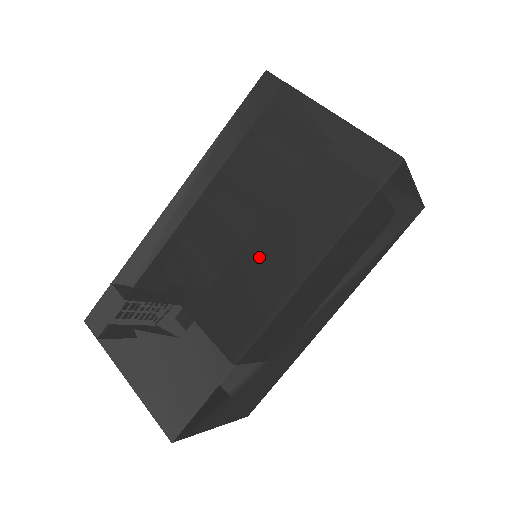
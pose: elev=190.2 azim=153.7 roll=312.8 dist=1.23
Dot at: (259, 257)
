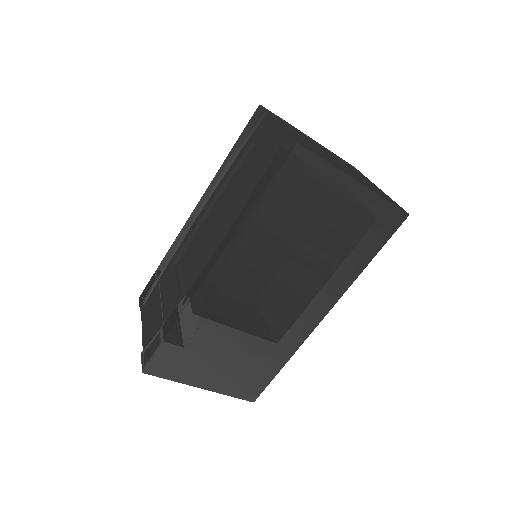
Dot at: (306, 293)
